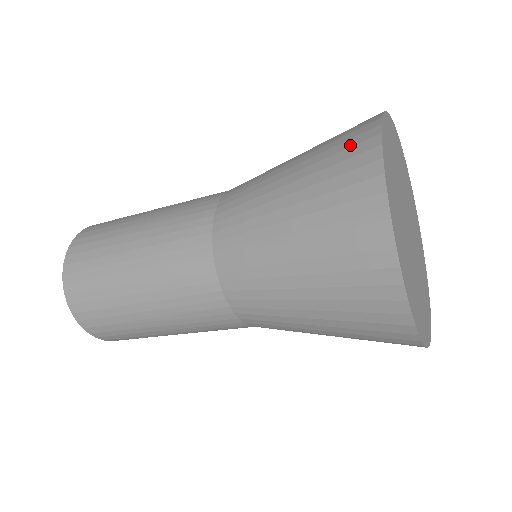
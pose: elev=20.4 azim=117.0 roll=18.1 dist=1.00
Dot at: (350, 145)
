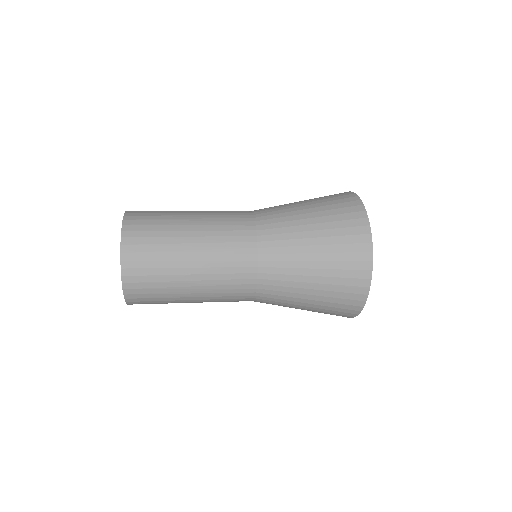
Dot at: (346, 206)
